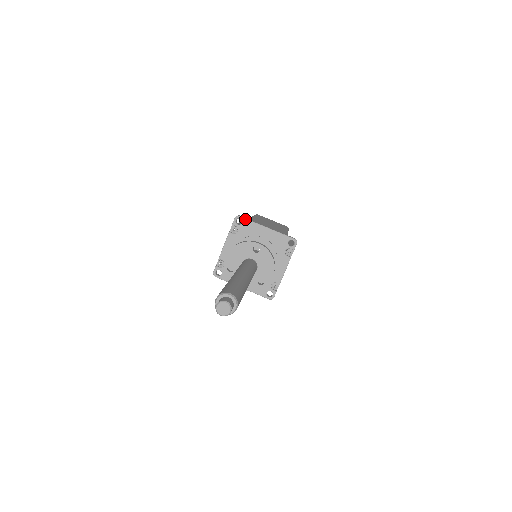
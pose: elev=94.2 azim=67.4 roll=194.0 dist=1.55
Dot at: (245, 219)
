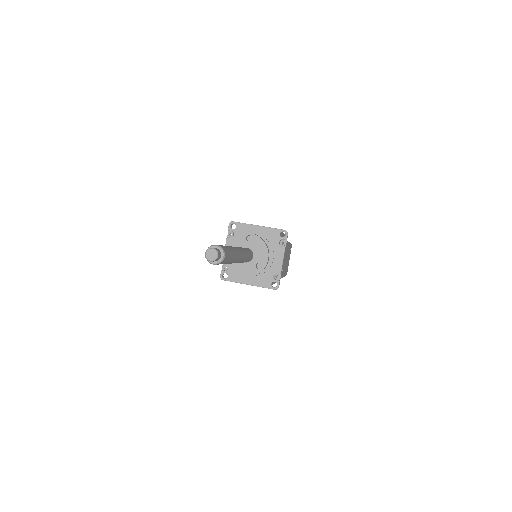
Dot at: (238, 223)
